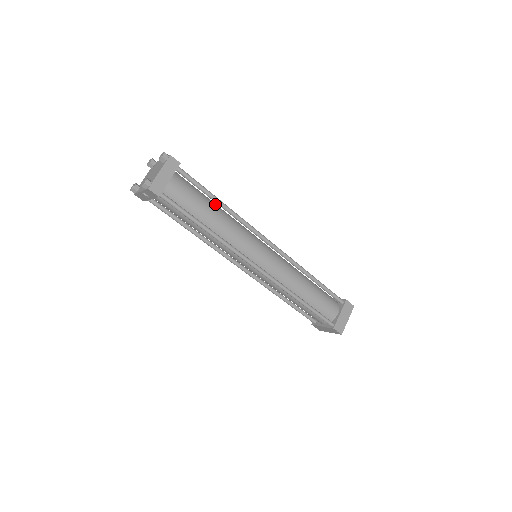
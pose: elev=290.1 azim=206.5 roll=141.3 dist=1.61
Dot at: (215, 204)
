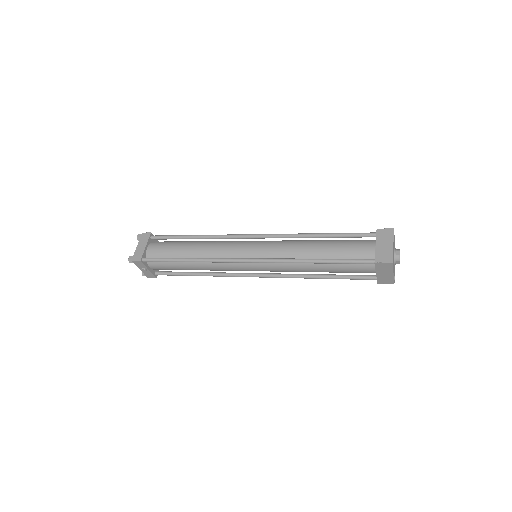
Dot at: (194, 241)
